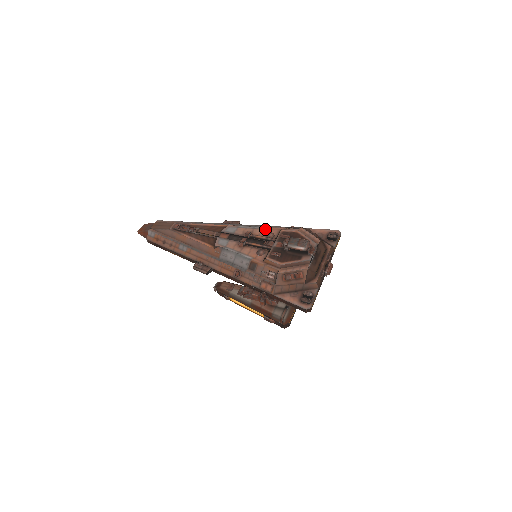
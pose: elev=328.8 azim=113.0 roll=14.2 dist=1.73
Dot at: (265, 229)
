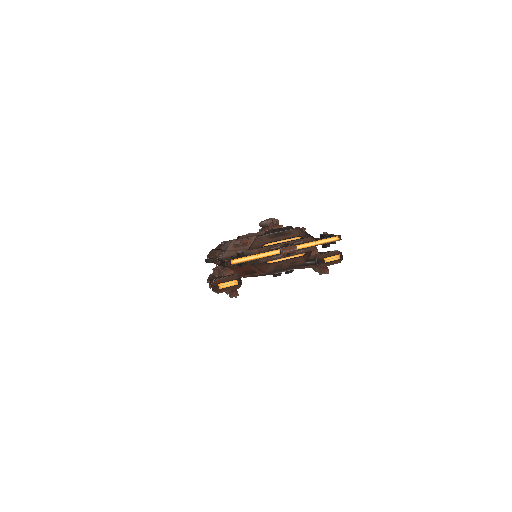
Dot at: occluded
